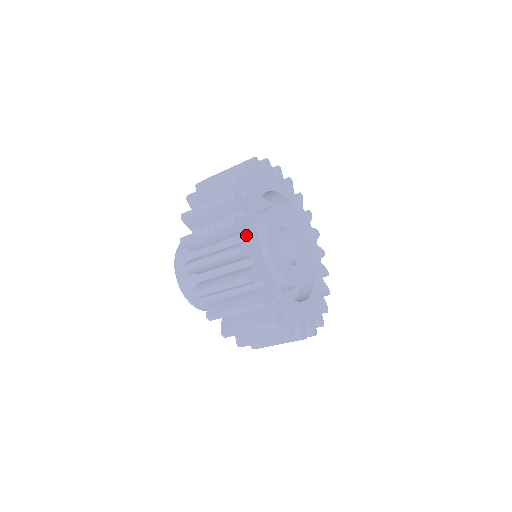
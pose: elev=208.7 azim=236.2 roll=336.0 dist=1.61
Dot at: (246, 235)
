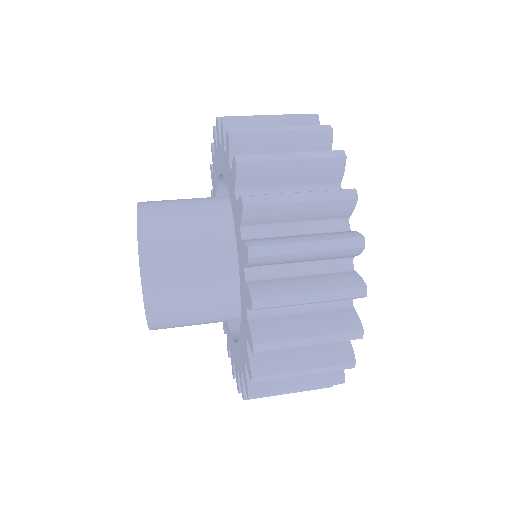
Dot at: (352, 260)
